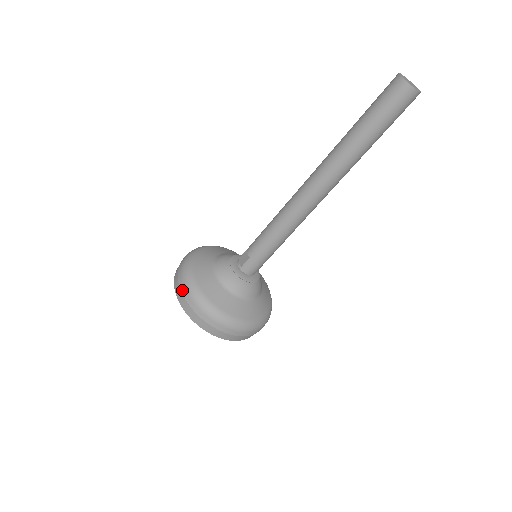
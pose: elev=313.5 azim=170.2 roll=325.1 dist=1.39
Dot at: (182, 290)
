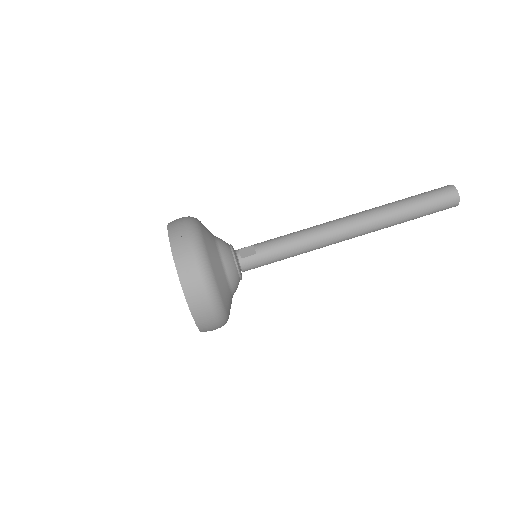
Dot at: (187, 248)
